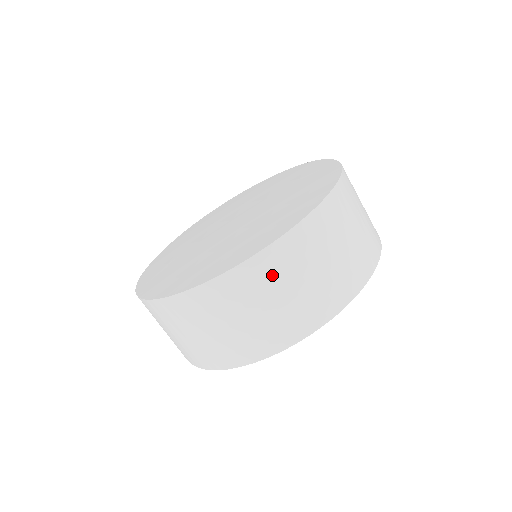
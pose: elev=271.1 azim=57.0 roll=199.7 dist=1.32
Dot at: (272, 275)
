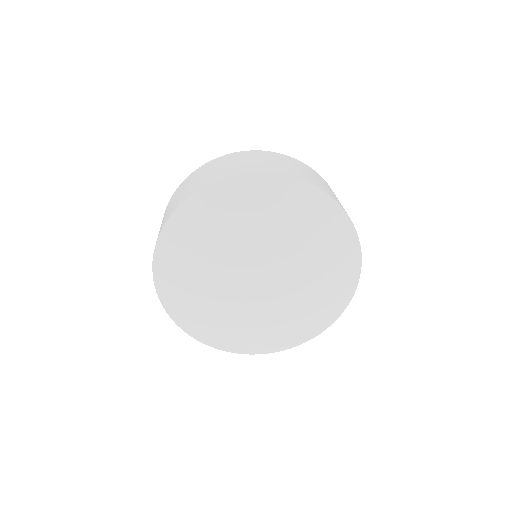
Dot at: (255, 156)
